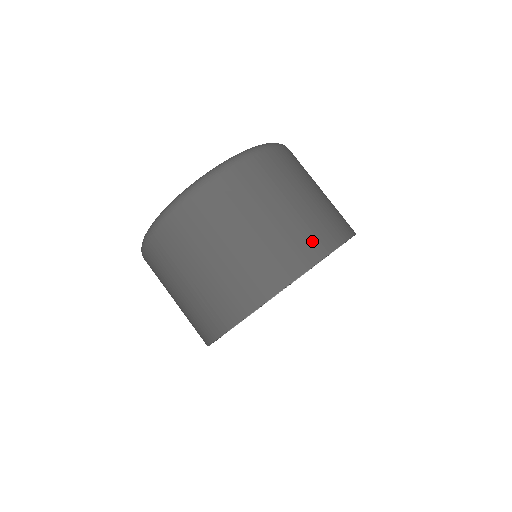
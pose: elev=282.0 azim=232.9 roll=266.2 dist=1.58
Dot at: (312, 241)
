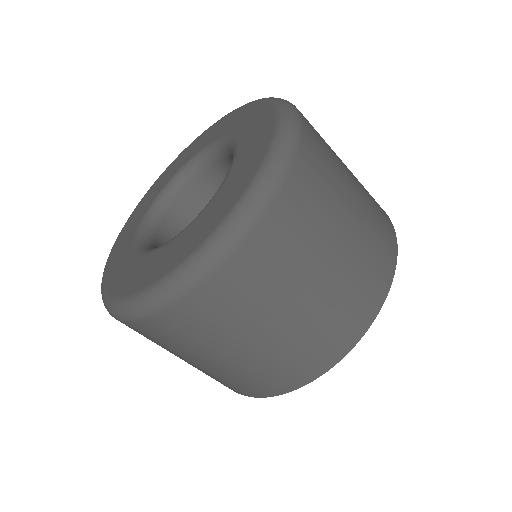
Dot at: (356, 310)
